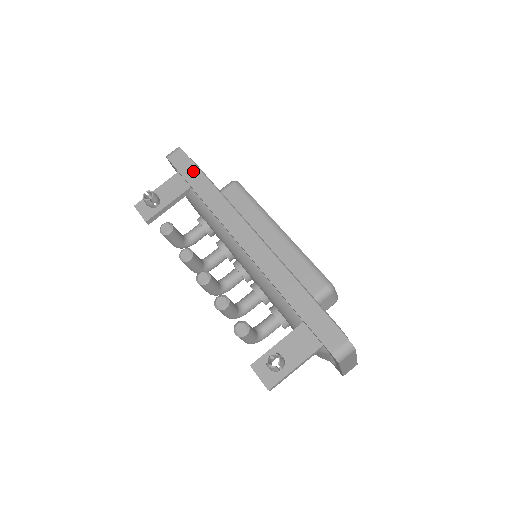
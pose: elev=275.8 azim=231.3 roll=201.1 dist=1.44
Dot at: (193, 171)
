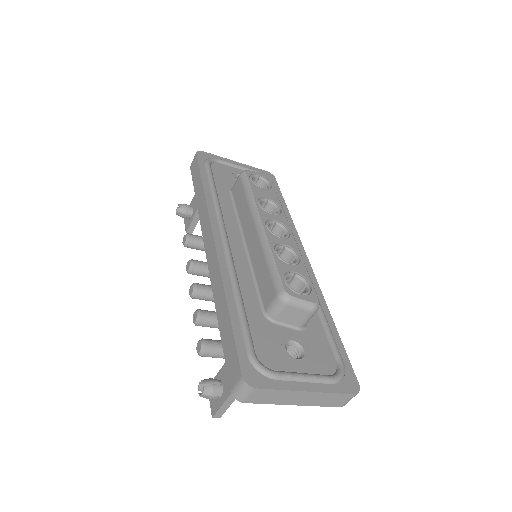
Dot at: (197, 176)
